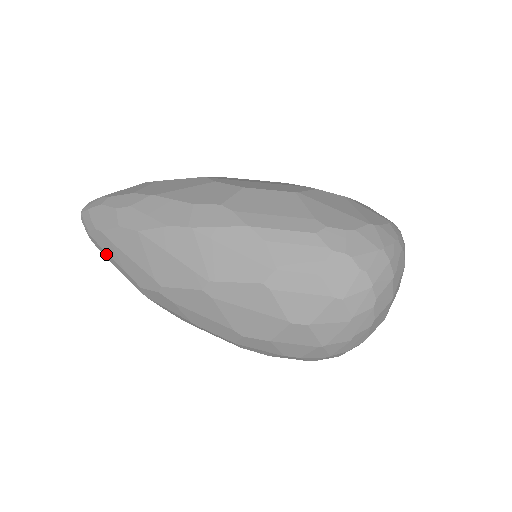
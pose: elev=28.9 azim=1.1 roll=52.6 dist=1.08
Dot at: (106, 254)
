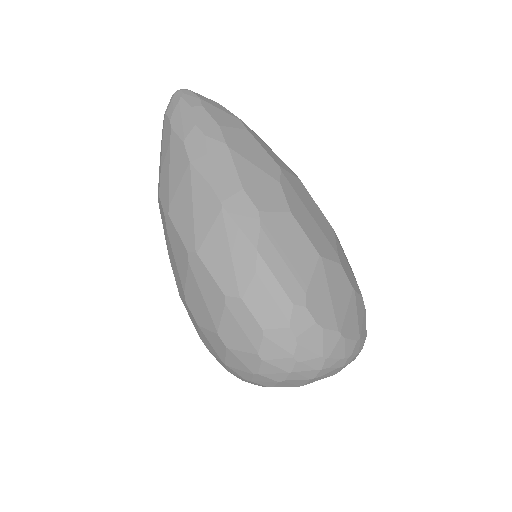
Dot at: (162, 143)
